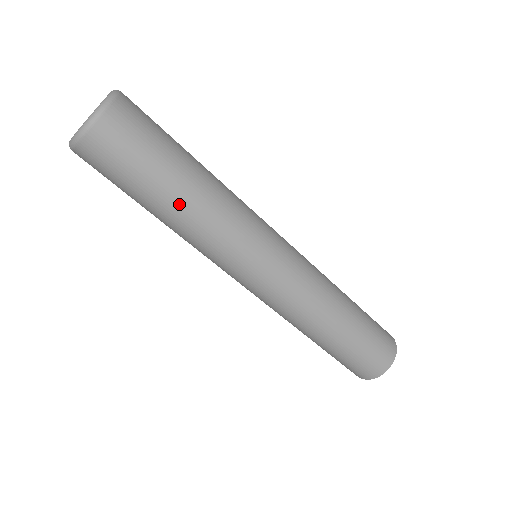
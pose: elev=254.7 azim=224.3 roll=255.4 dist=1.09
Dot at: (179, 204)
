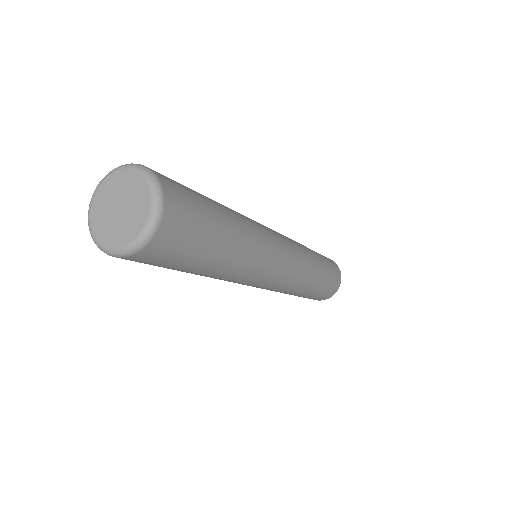
Dot at: (214, 270)
